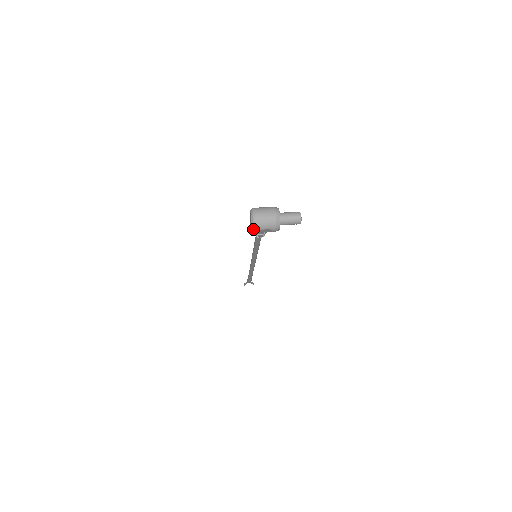
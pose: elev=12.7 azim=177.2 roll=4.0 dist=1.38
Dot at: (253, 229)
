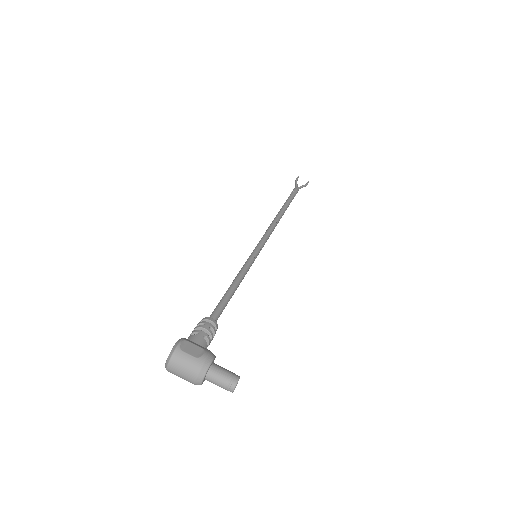
Dot at: occluded
